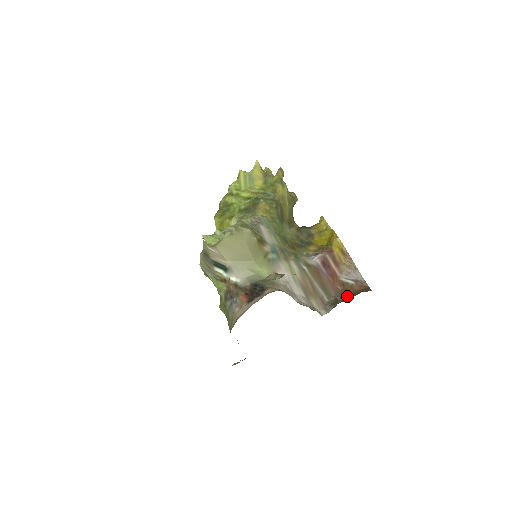
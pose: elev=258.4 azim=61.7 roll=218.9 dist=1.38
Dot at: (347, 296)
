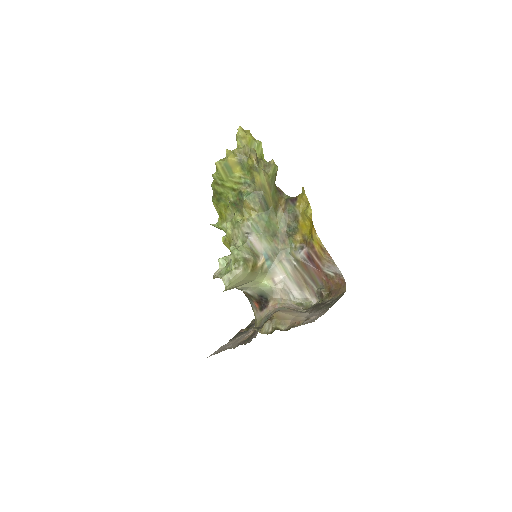
Dot at: (329, 289)
